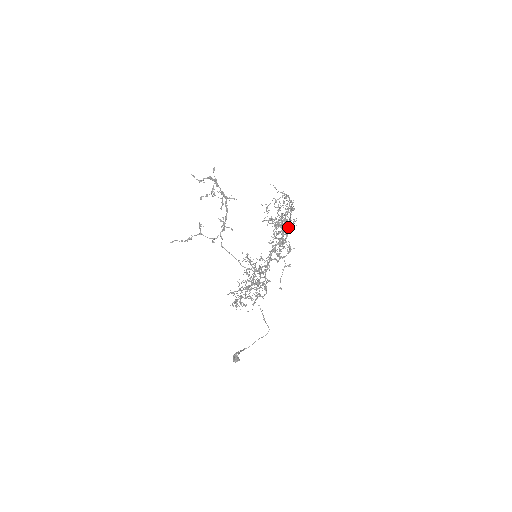
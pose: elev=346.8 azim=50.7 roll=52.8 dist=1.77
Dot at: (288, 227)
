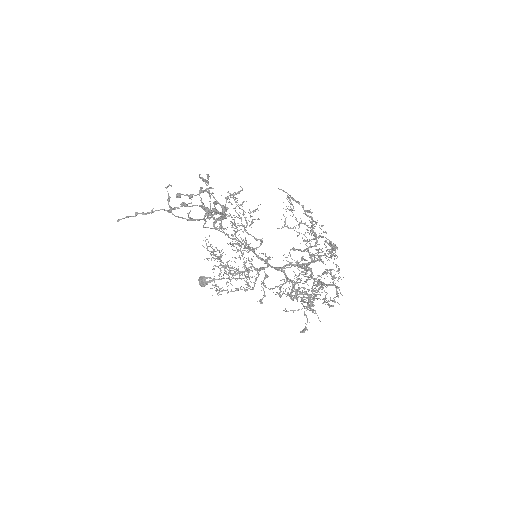
Dot at: (319, 285)
